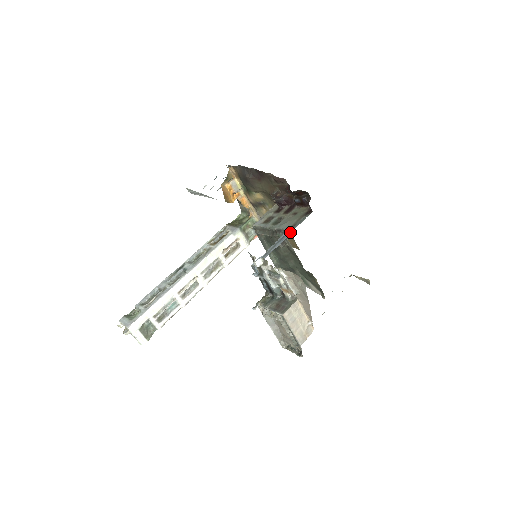
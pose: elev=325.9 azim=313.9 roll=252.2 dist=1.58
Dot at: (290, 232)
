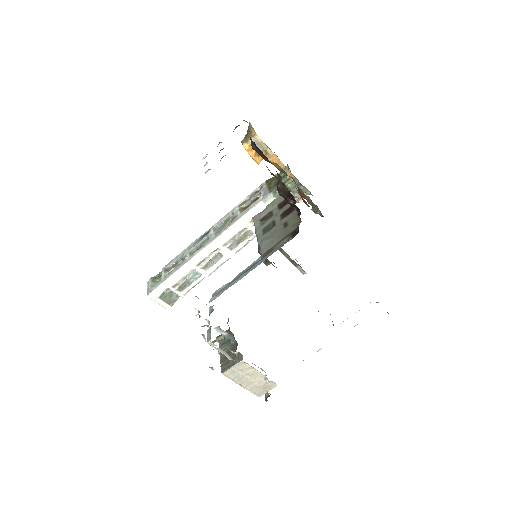
Dot at: (260, 262)
